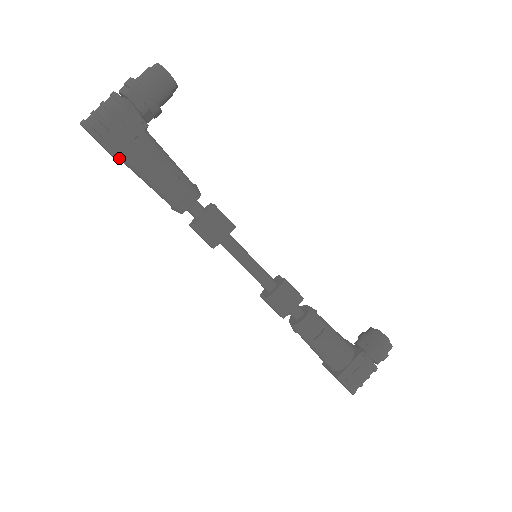
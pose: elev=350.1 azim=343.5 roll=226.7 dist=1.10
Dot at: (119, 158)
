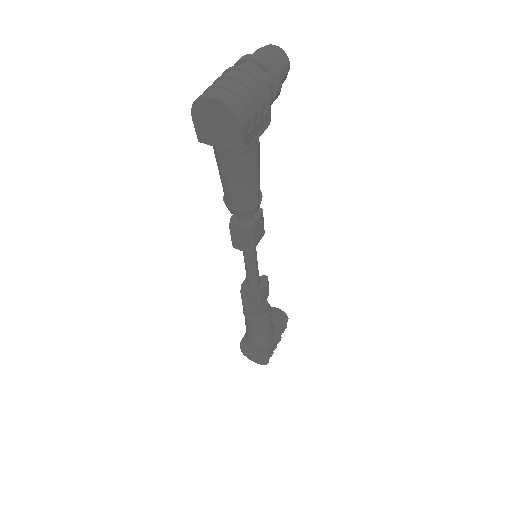
Dot at: (227, 150)
